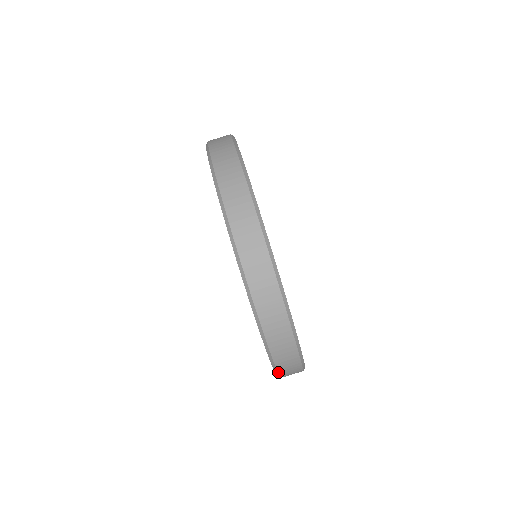
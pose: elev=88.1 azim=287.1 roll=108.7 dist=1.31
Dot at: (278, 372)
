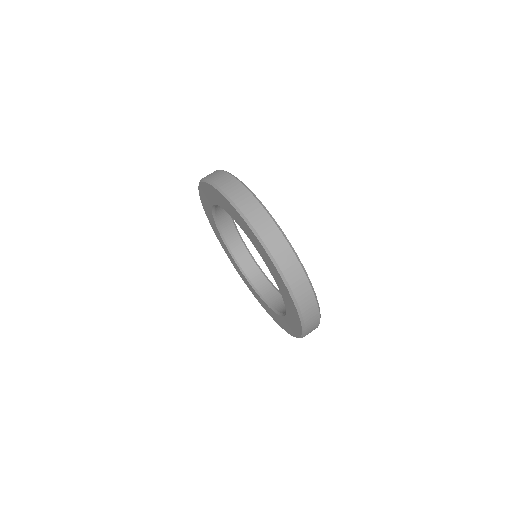
Dot at: occluded
